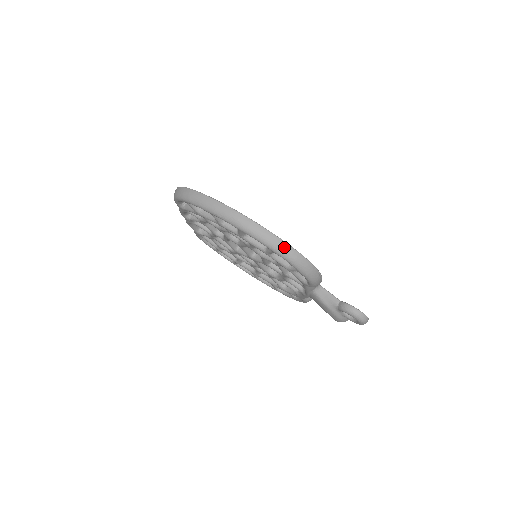
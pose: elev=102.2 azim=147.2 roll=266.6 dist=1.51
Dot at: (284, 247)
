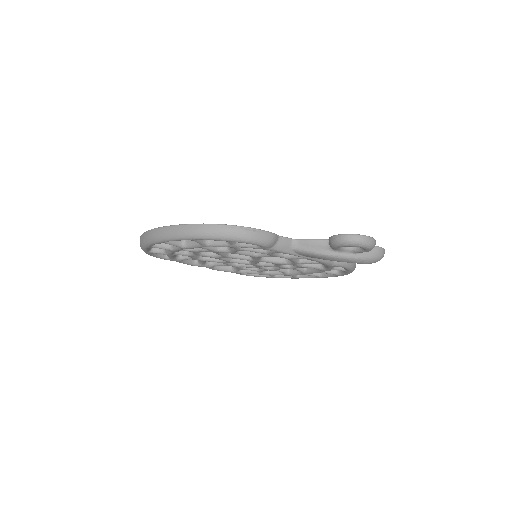
Dot at: (188, 229)
